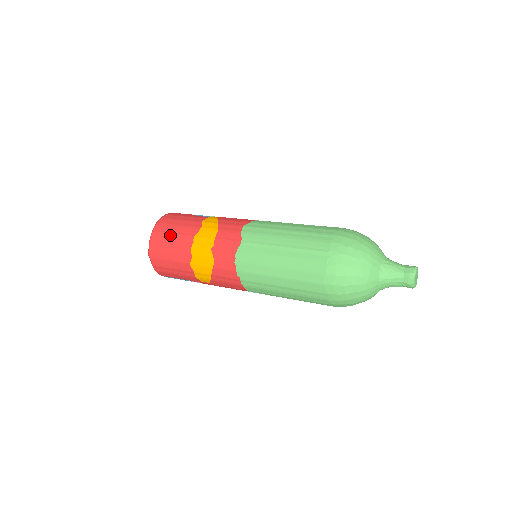
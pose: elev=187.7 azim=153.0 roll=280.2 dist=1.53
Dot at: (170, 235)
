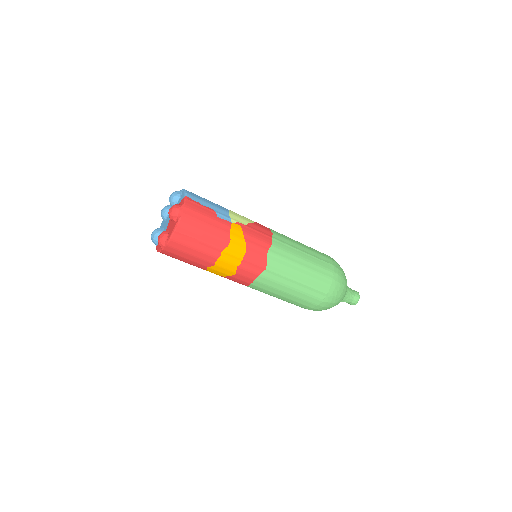
Dot at: (196, 241)
